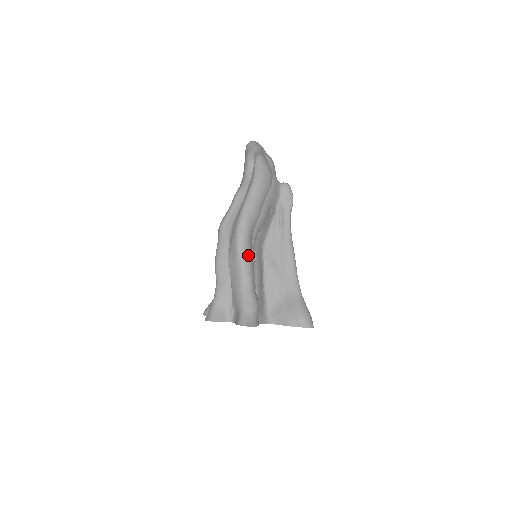
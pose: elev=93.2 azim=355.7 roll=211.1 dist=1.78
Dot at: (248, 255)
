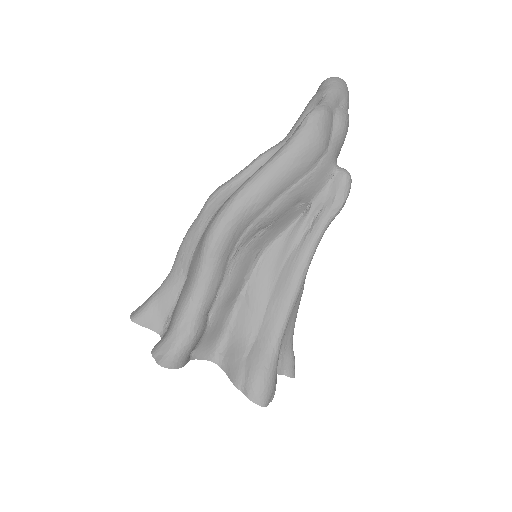
Dot at: (217, 261)
